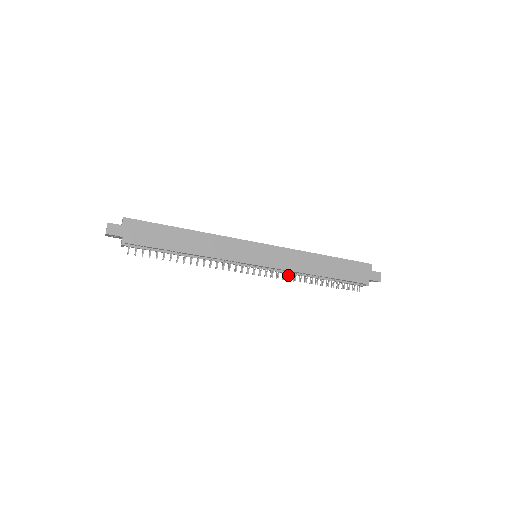
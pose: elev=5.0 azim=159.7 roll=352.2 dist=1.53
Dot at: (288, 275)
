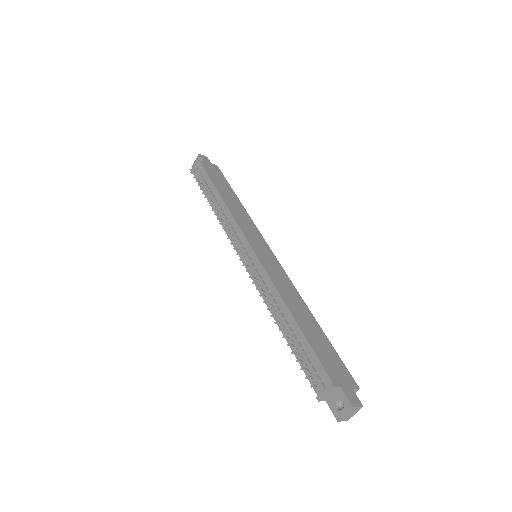
Dot at: (262, 289)
